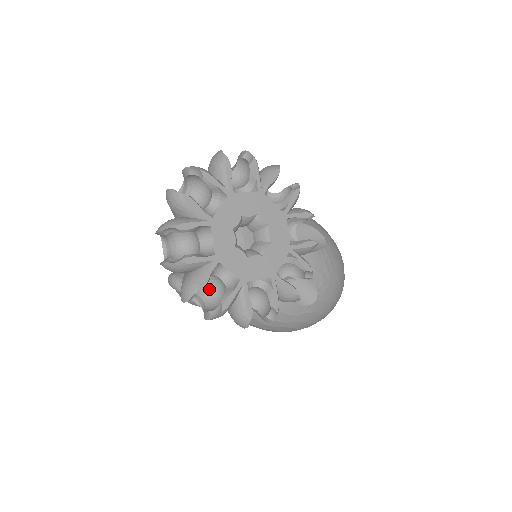
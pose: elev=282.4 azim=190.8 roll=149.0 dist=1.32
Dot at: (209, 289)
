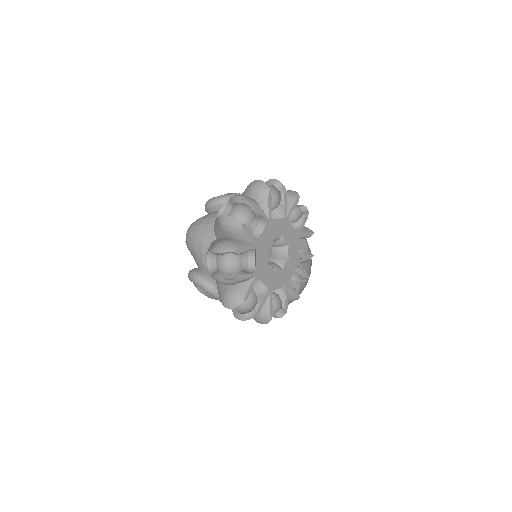
Dot at: occluded
